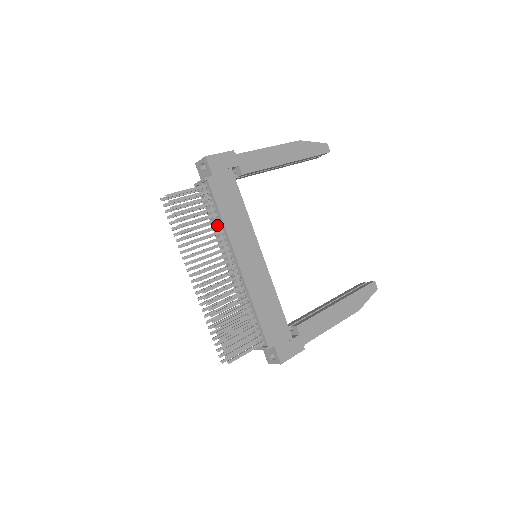
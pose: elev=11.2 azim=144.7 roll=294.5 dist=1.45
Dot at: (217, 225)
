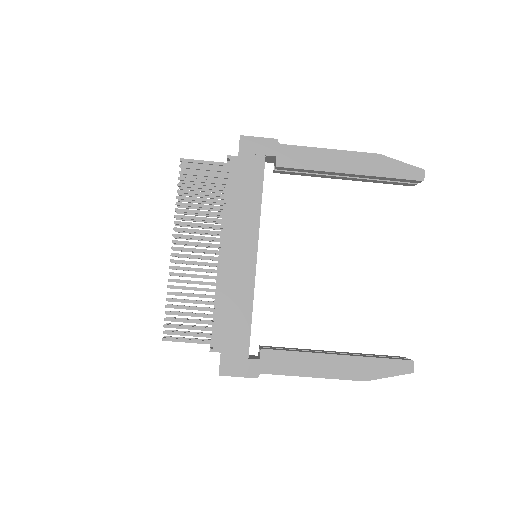
Dot at: (221, 206)
